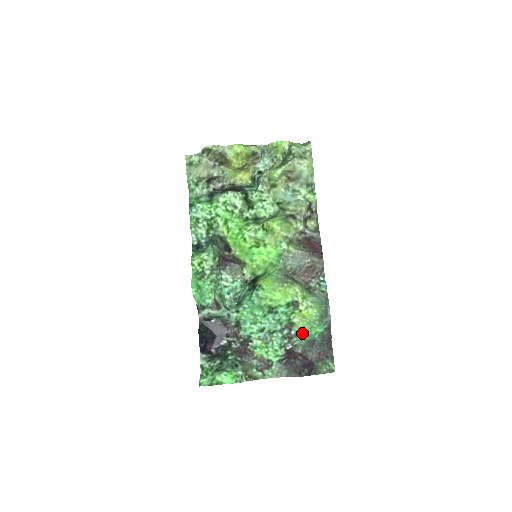
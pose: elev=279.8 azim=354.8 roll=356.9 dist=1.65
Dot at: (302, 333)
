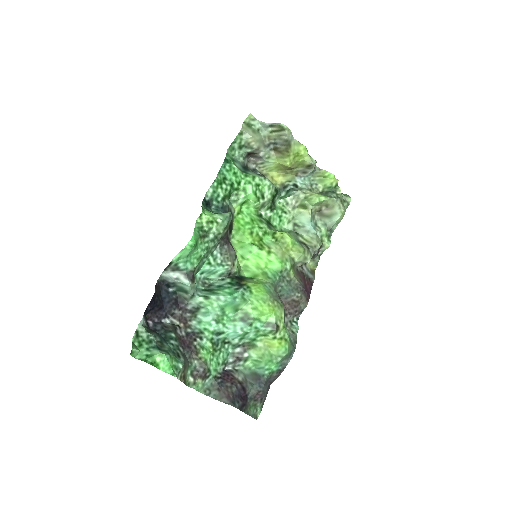
Dot at: (255, 361)
